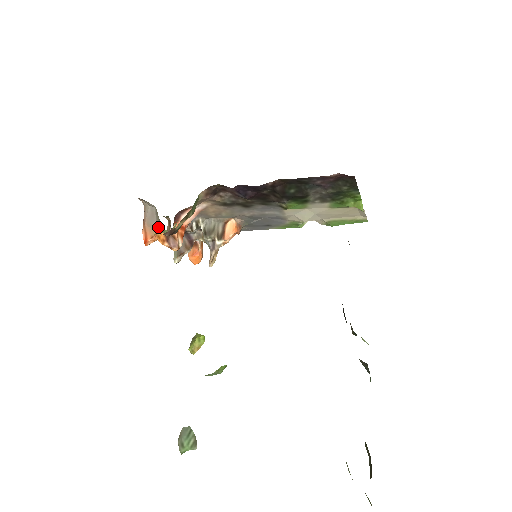
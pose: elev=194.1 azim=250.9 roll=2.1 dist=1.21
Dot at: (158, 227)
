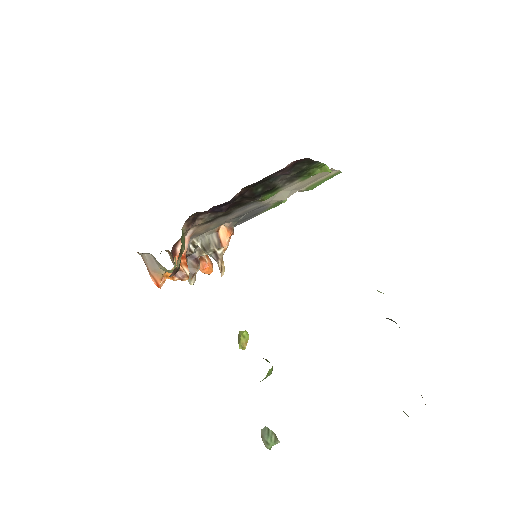
Dot at: (162, 270)
